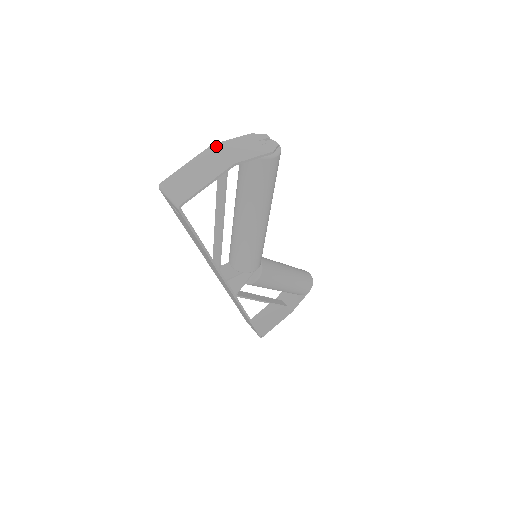
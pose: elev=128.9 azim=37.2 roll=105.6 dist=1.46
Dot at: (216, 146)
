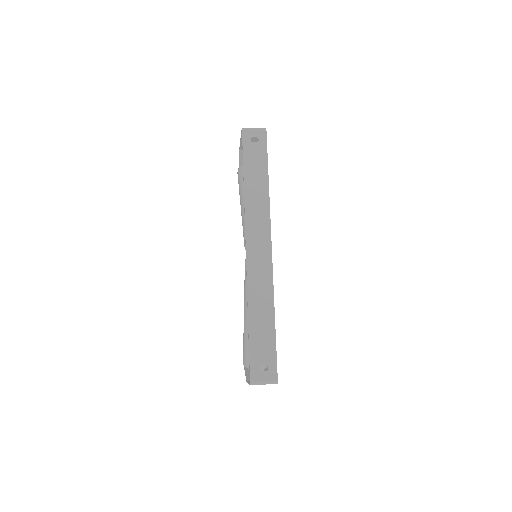
Dot at: occluded
